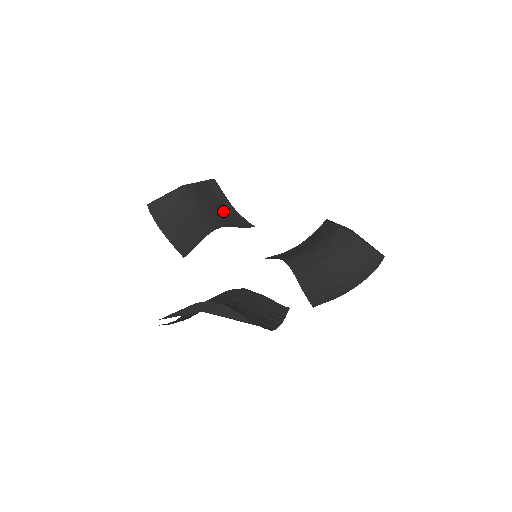
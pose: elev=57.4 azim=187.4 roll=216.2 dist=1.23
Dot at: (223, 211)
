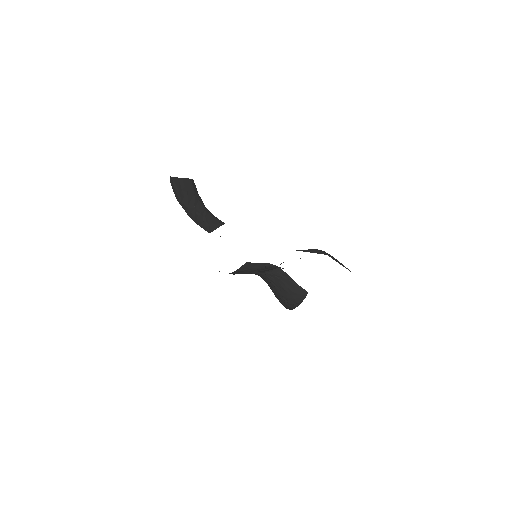
Dot at: occluded
